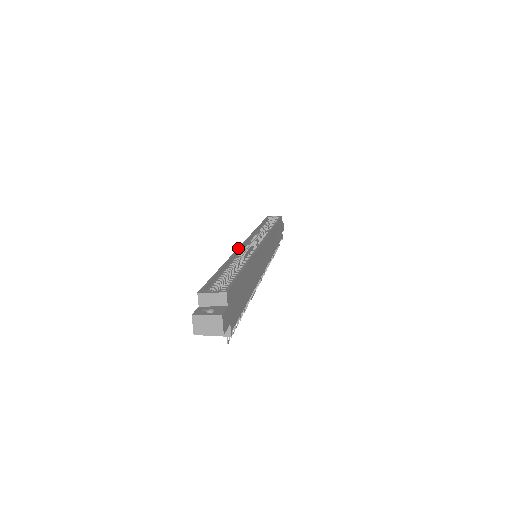
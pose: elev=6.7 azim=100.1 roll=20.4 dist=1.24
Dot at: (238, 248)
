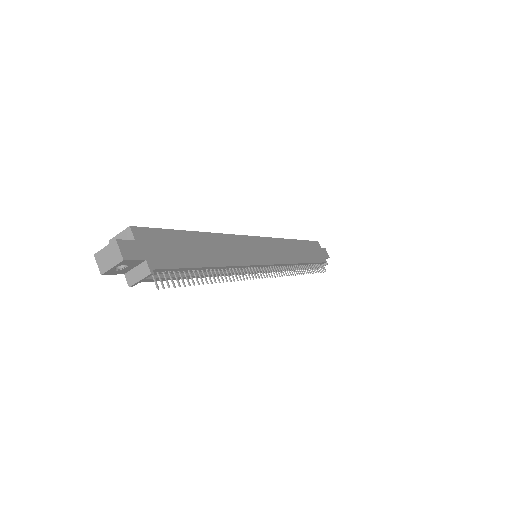
Dot at: occluded
